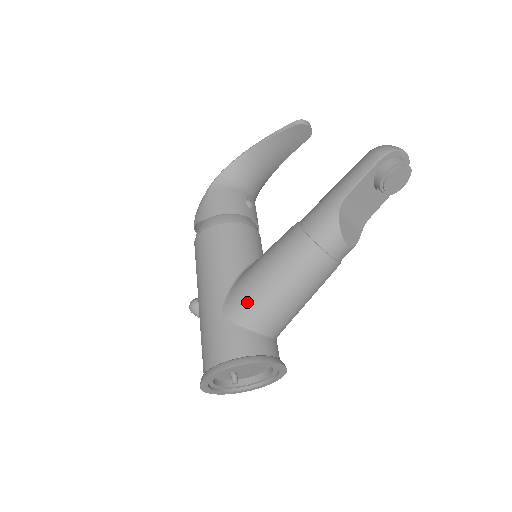
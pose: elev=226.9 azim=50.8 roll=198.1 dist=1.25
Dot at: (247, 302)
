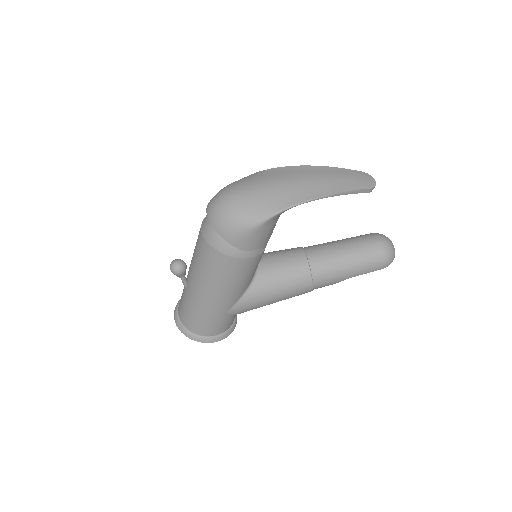
Dot at: (249, 310)
